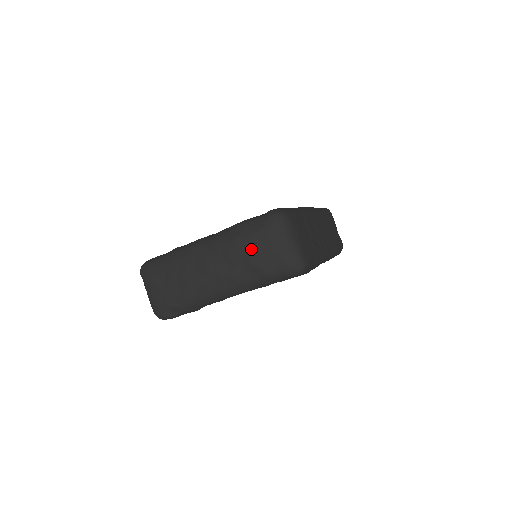
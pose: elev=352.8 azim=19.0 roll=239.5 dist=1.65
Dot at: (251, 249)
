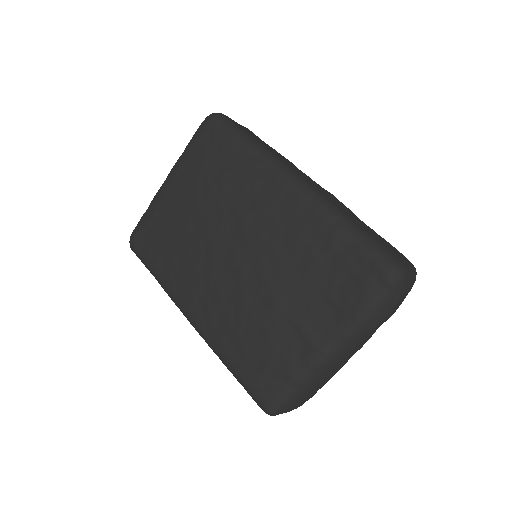
Dot at: (390, 316)
